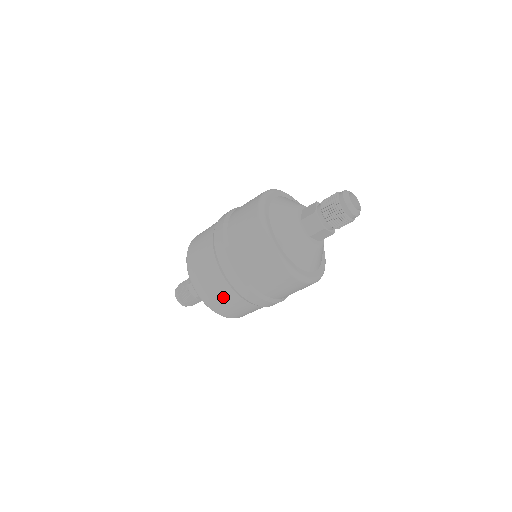
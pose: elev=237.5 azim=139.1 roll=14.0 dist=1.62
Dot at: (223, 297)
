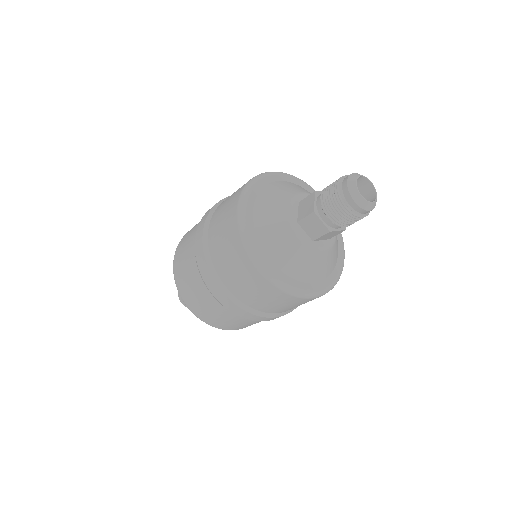
Dot at: (224, 319)
